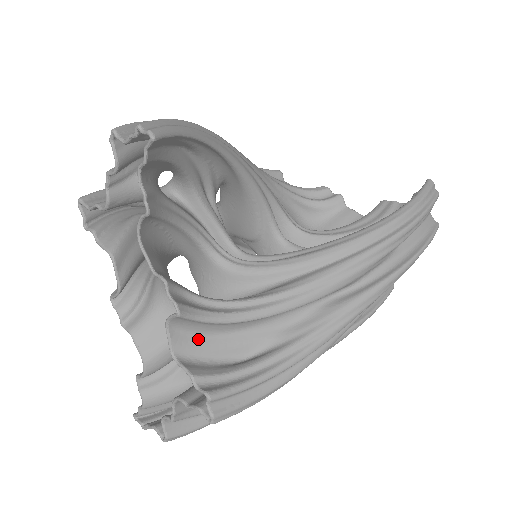
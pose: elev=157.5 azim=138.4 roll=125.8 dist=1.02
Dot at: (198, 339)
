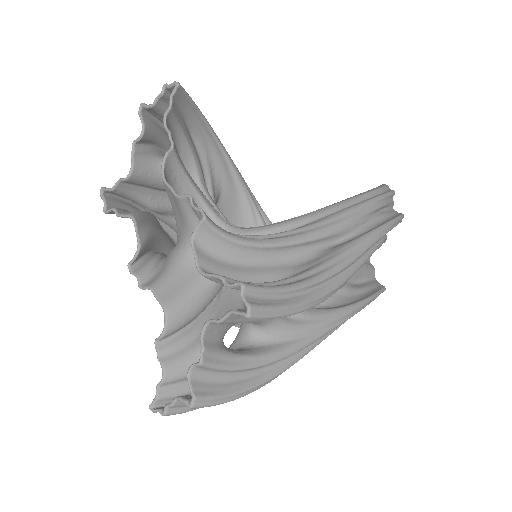
Dot at: (221, 263)
